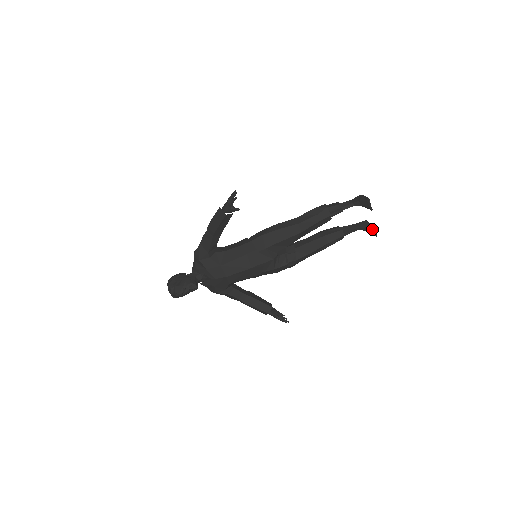
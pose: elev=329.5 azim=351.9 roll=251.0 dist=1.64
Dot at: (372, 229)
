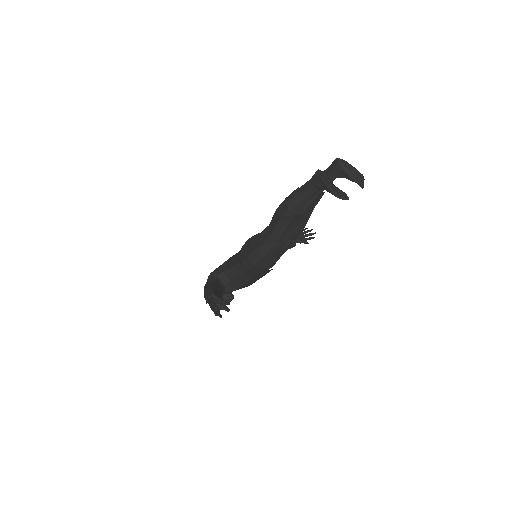
Dot at: occluded
